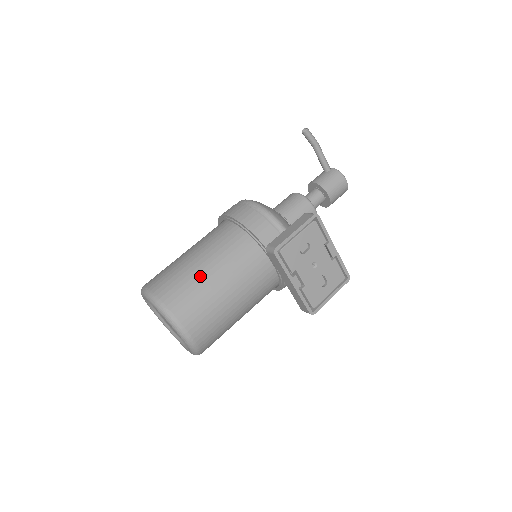
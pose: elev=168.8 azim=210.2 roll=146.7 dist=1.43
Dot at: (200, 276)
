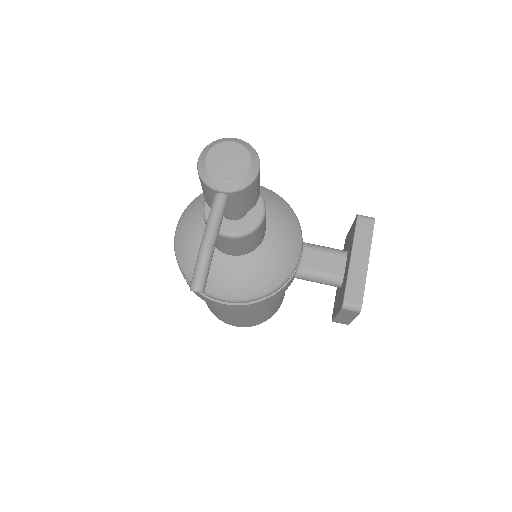
Dot at: (267, 312)
